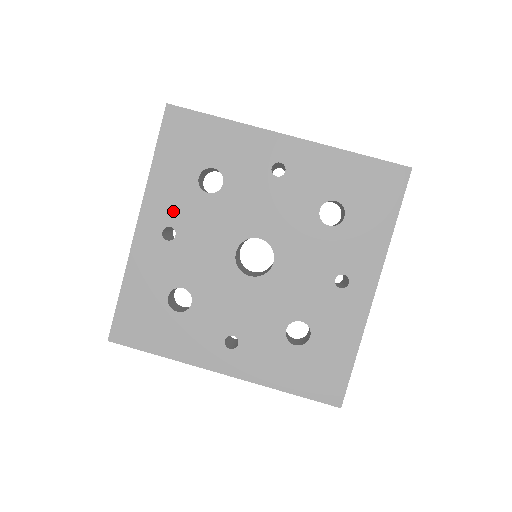
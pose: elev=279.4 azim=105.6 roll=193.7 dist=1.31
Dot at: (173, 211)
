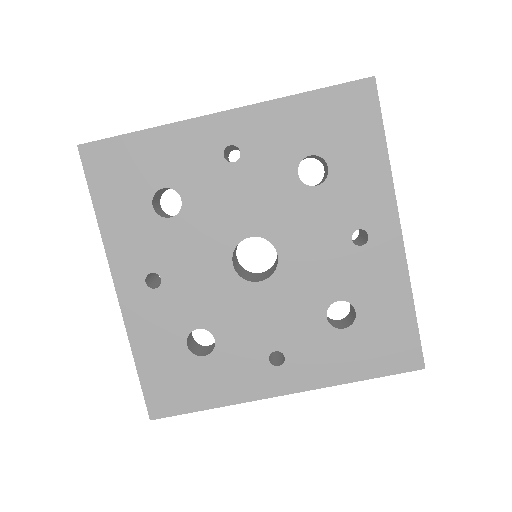
Dot at: (145, 255)
